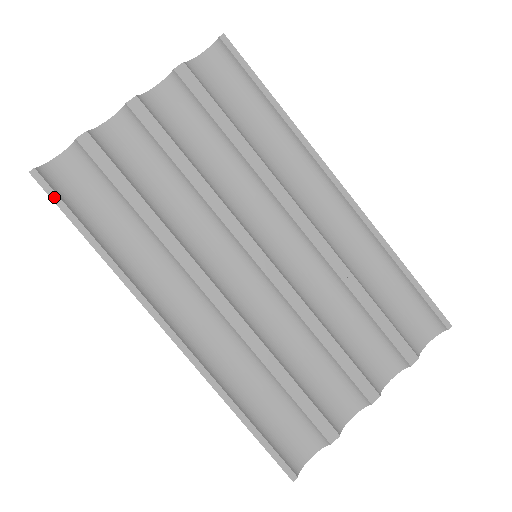
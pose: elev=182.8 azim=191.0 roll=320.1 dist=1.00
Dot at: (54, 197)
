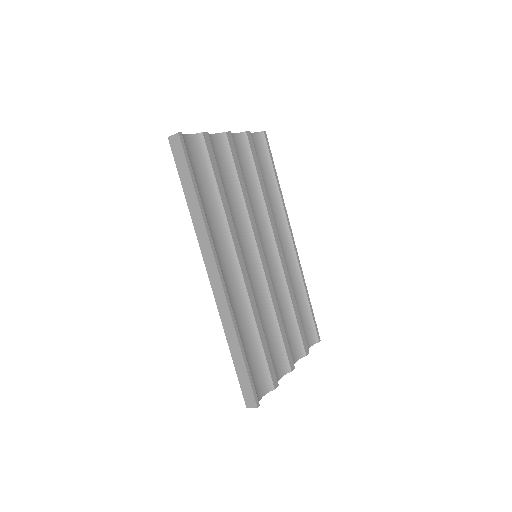
Dot at: (187, 156)
